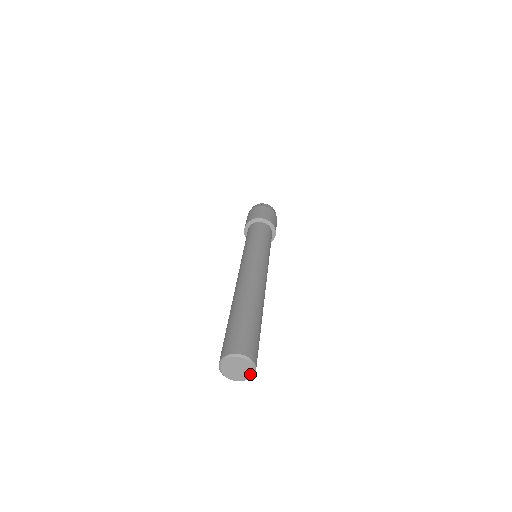
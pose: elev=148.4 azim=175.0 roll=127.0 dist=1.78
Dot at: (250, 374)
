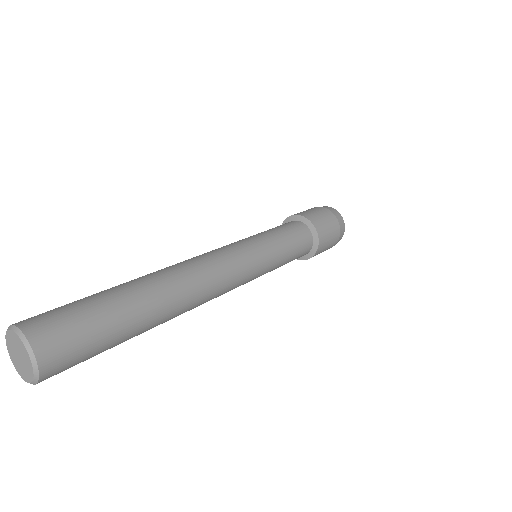
Dot at: (29, 378)
